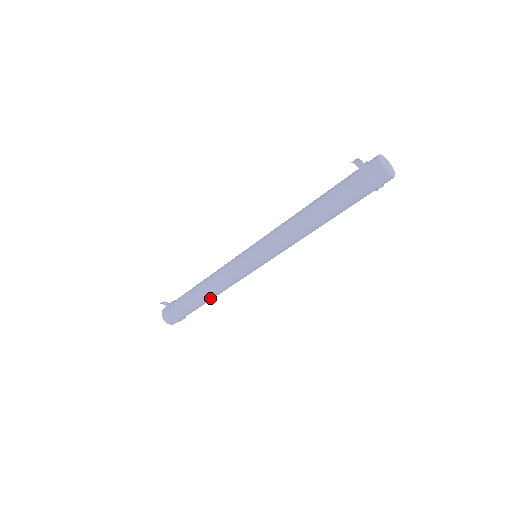
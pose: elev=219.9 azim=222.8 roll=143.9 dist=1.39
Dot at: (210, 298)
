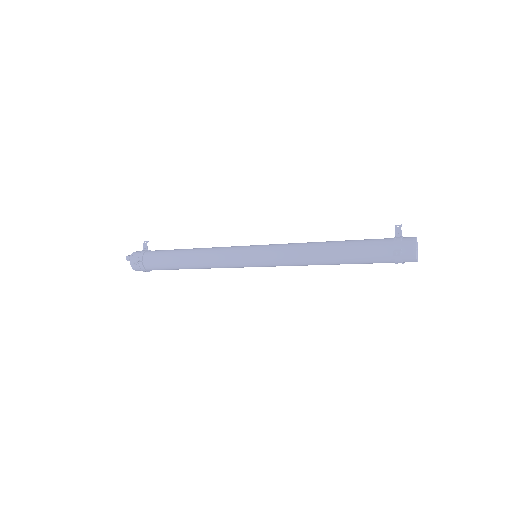
Dot at: occluded
